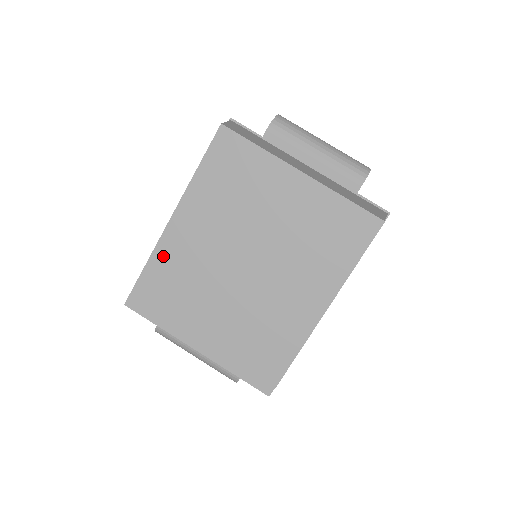
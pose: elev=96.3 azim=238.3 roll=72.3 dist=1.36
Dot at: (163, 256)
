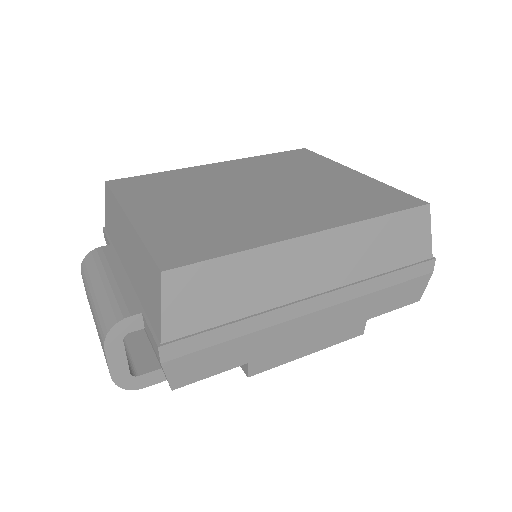
Dot at: (182, 173)
